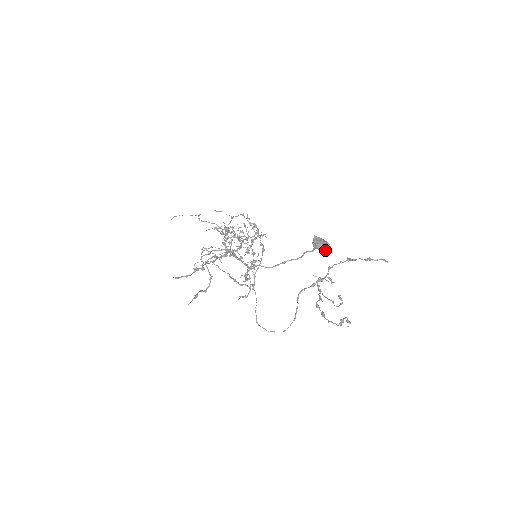
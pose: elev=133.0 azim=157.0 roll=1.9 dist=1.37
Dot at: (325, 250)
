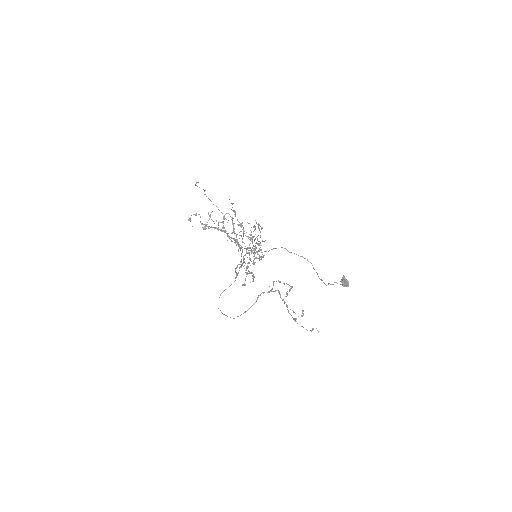
Dot at: (345, 286)
